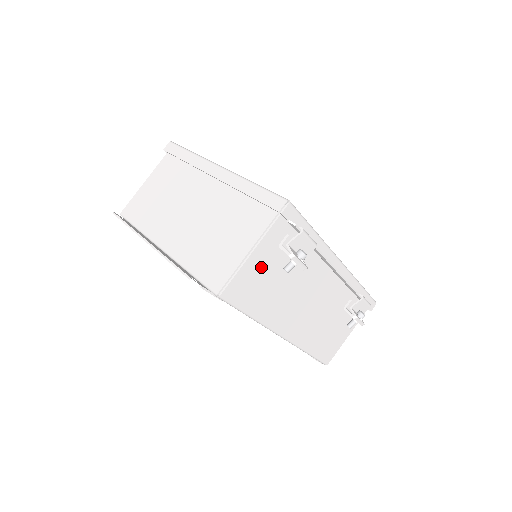
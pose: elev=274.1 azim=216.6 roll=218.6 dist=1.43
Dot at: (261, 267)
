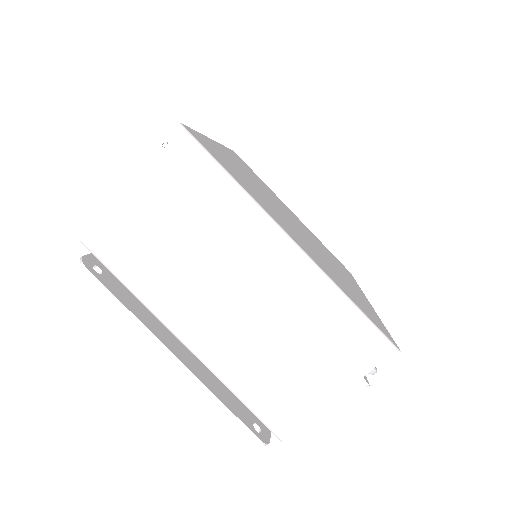
Dot at: occluded
